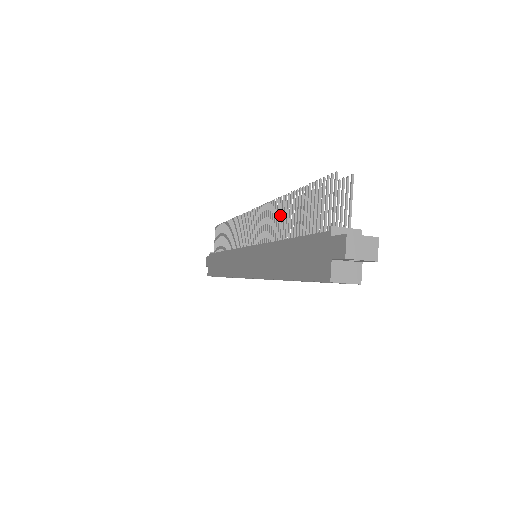
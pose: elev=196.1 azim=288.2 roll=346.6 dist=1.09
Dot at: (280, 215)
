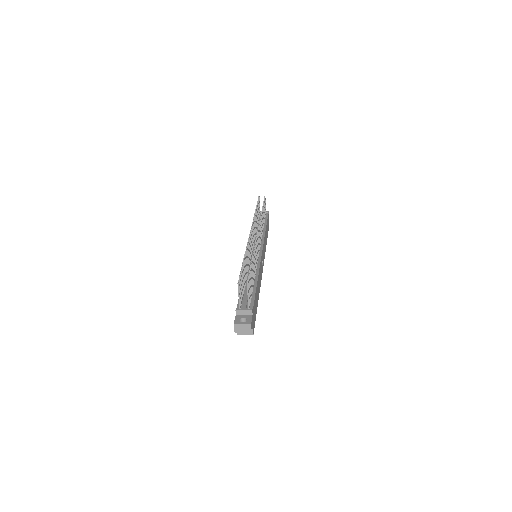
Dot at: (246, 260)
